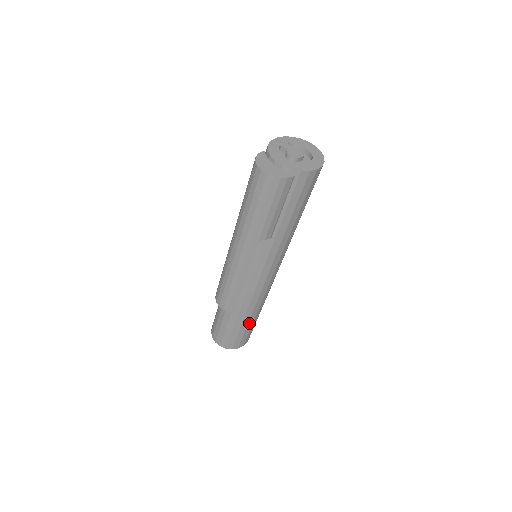
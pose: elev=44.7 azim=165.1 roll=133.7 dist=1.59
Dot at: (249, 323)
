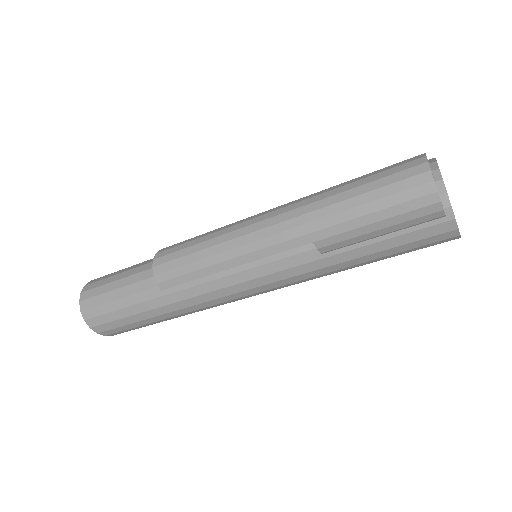
Dot at: (151, 318)
